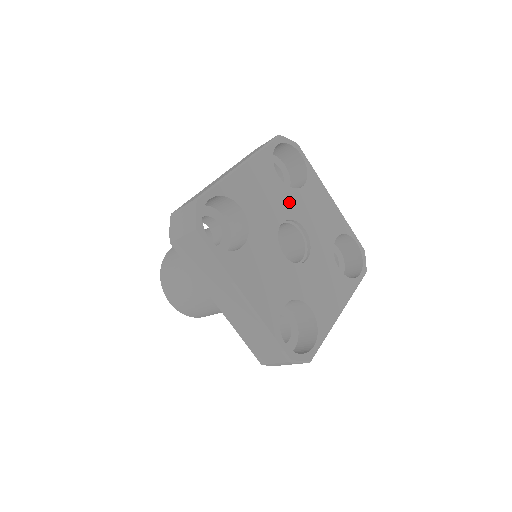
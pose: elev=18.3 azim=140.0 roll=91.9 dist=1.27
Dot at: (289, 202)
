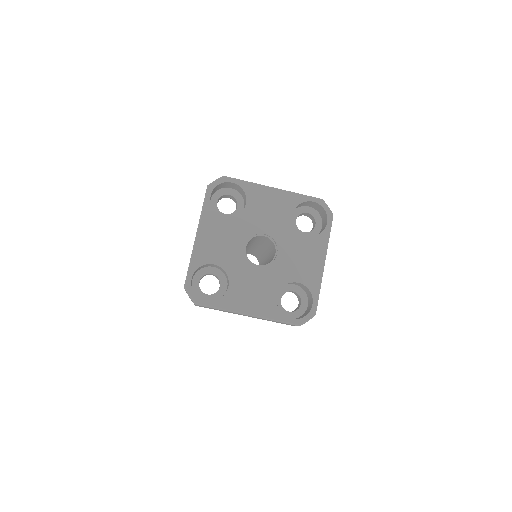
Dot at: (242, 227)
